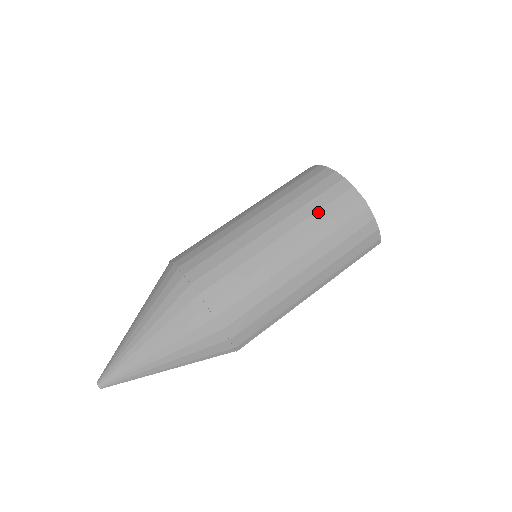
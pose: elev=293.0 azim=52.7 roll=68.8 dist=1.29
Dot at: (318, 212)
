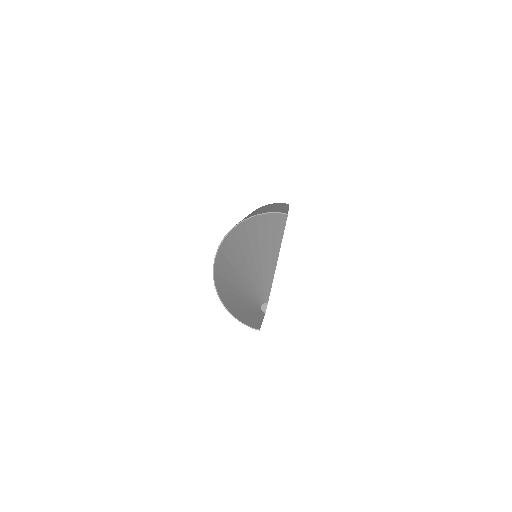
Dot at: occluded
